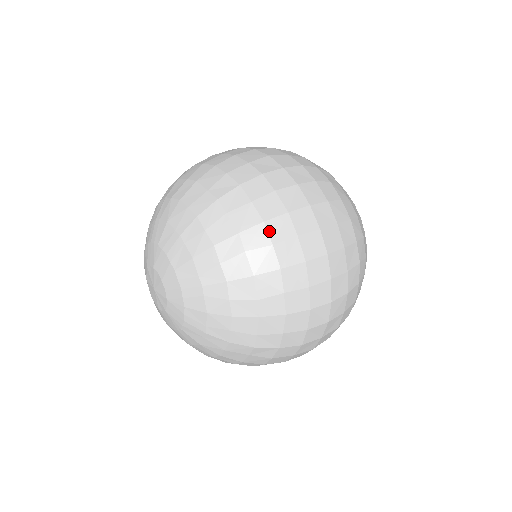
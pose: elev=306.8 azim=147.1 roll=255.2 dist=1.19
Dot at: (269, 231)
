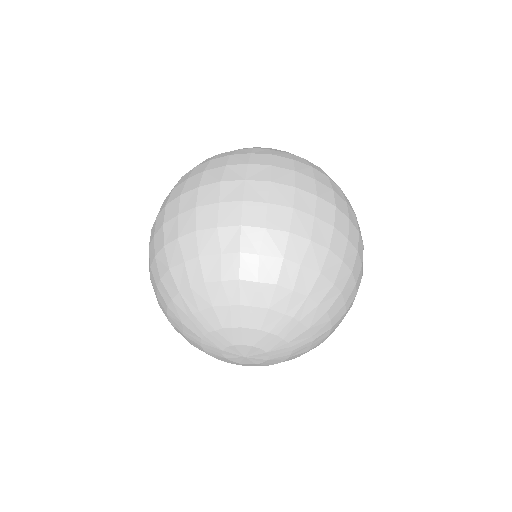
Dot at: (299, 234)
